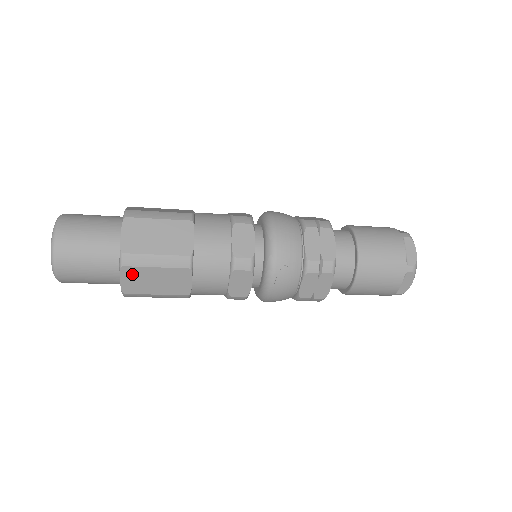
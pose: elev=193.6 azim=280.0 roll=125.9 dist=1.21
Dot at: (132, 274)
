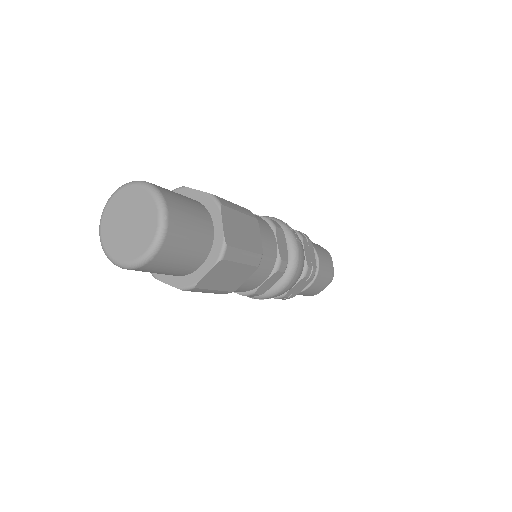
Dot at: occluded
